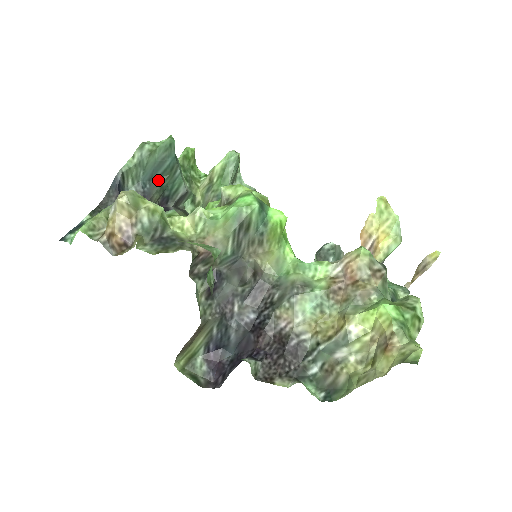
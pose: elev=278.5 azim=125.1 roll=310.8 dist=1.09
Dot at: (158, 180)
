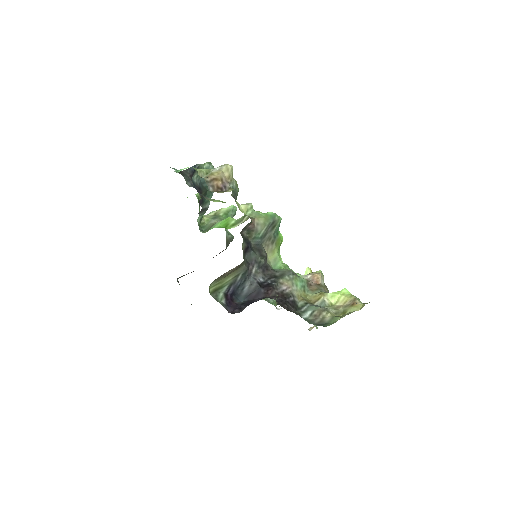
Dot at: (205, 187)
